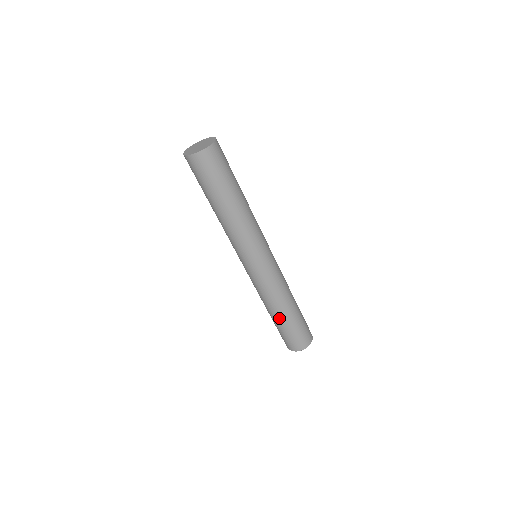
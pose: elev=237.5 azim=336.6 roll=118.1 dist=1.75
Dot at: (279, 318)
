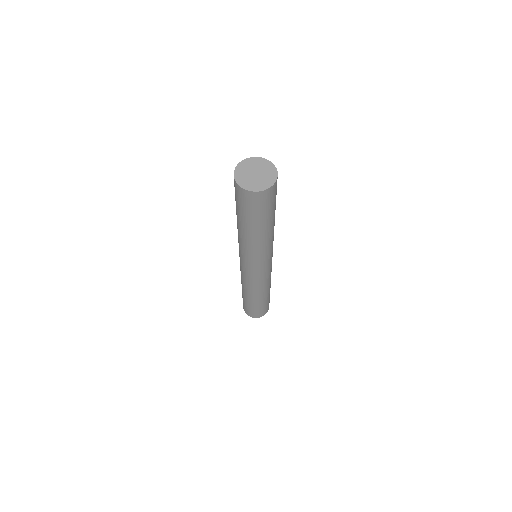
Dot at: (260, 300)
